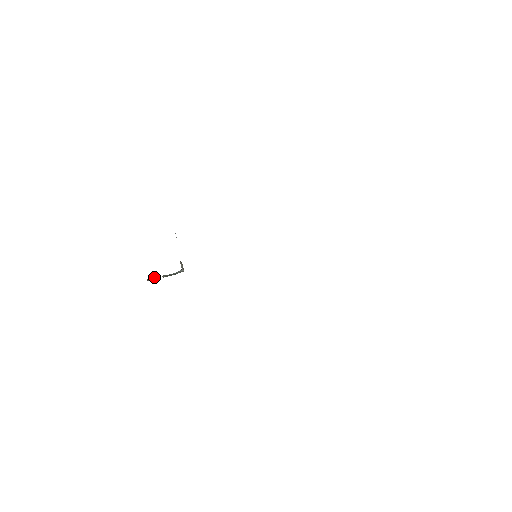
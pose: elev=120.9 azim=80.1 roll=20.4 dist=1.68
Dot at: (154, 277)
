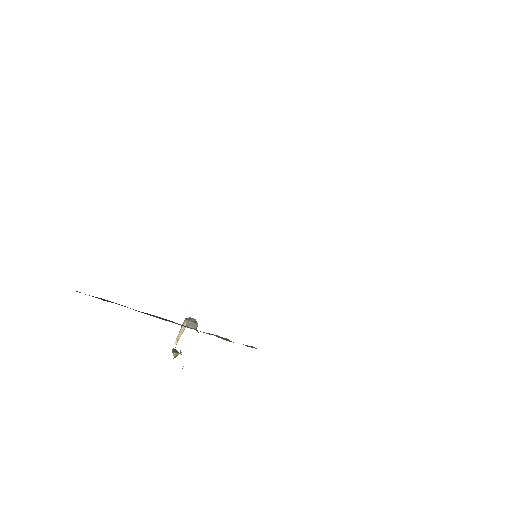
Dot at: occluded
